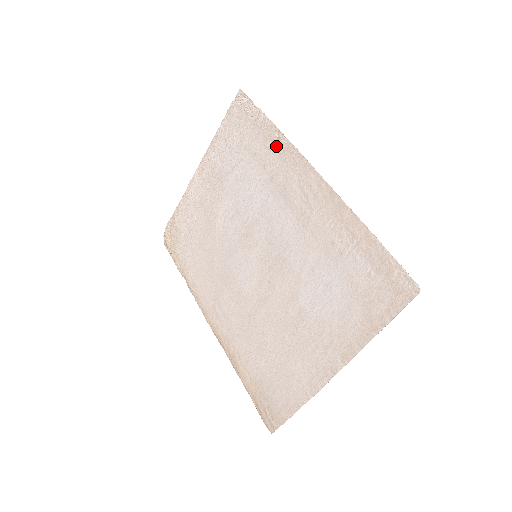
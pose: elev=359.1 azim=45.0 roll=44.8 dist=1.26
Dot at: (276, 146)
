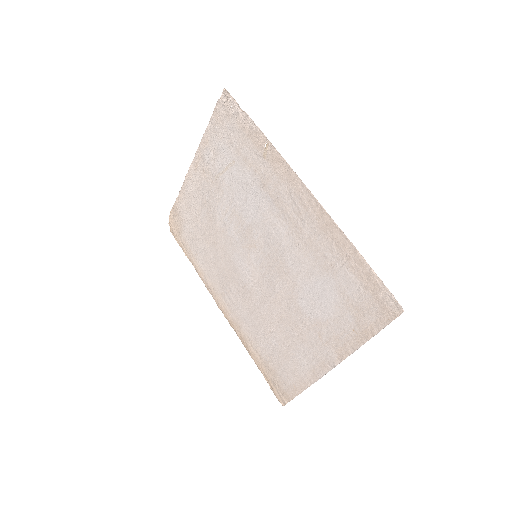
Dot at: (265, 154)
